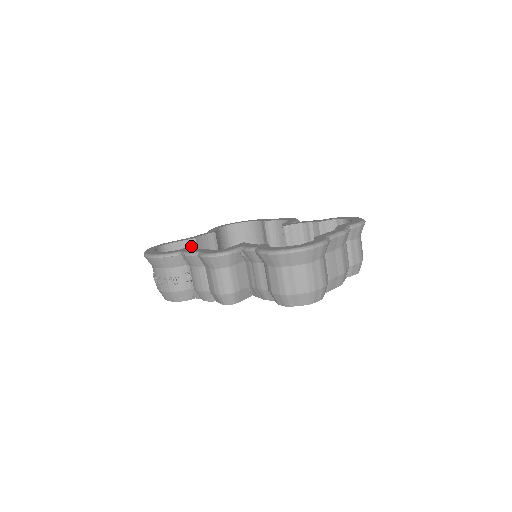
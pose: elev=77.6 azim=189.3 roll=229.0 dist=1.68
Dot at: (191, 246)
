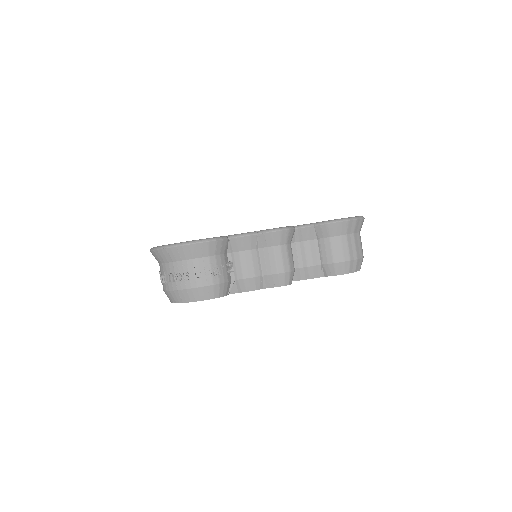
Dot at: occluded
